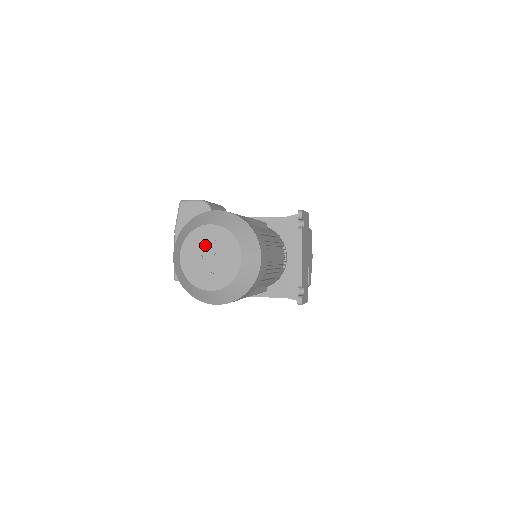
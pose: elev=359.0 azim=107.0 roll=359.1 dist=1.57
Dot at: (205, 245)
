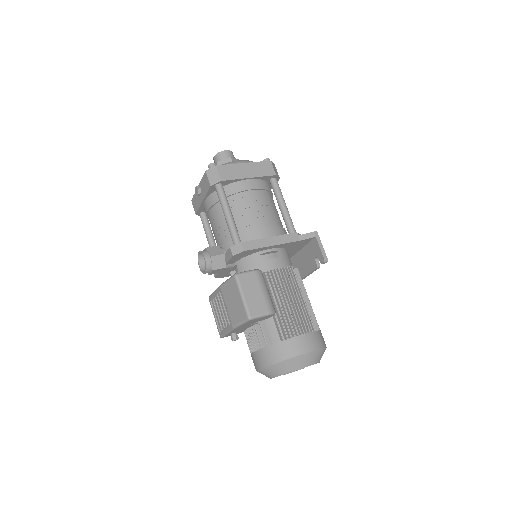
Dot at: occluded
